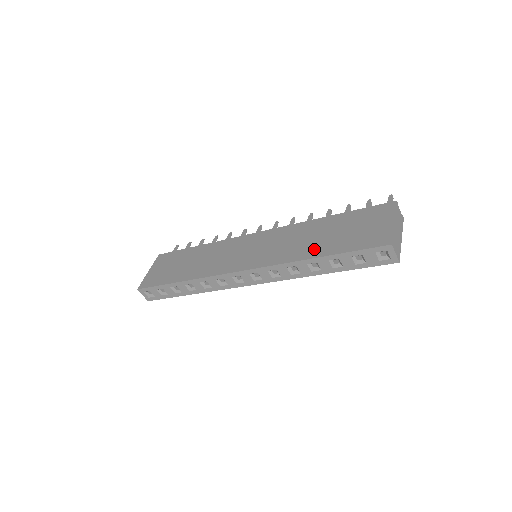
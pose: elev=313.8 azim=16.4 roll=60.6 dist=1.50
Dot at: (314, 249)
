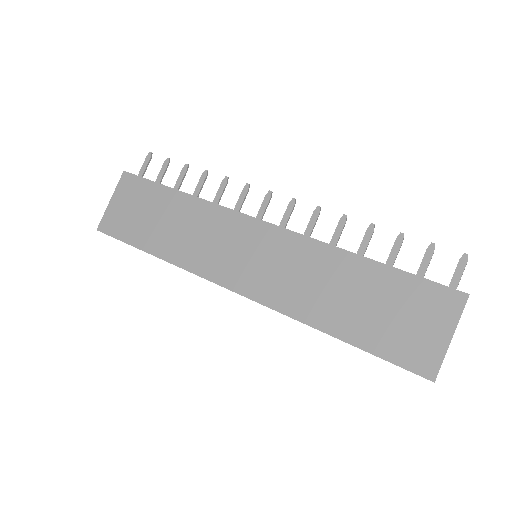
Dot at: (334, 317)
